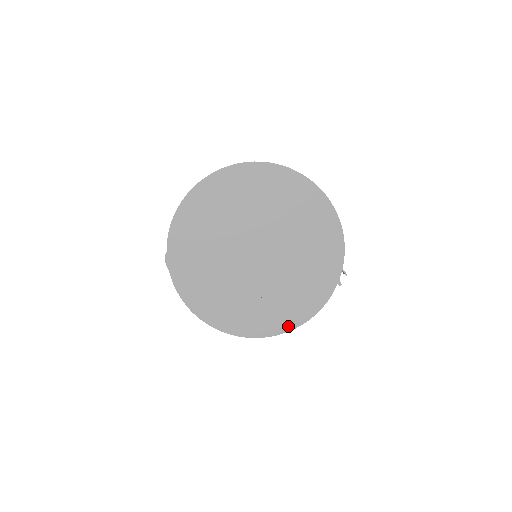
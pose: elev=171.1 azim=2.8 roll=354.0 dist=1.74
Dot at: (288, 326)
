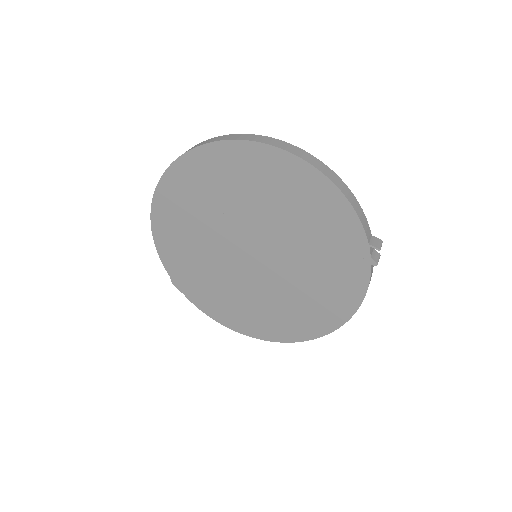
Dot at: (332, 324)
